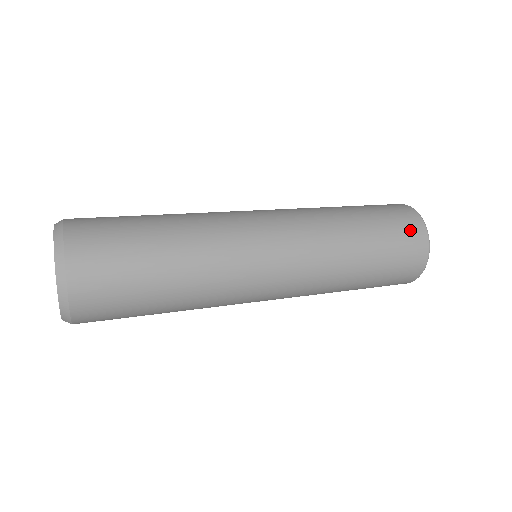
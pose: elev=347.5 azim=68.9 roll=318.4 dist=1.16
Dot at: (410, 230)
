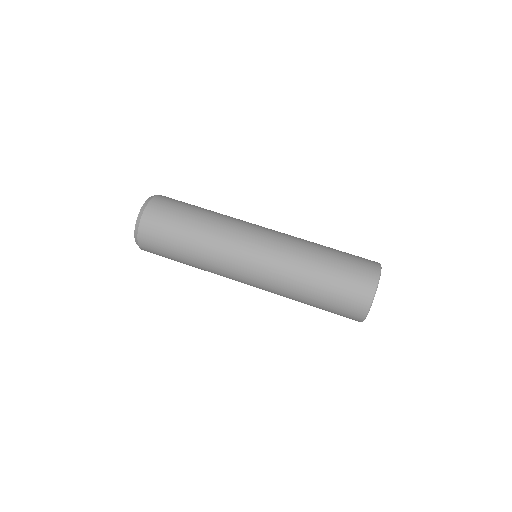
Dot at: (347, 317)
